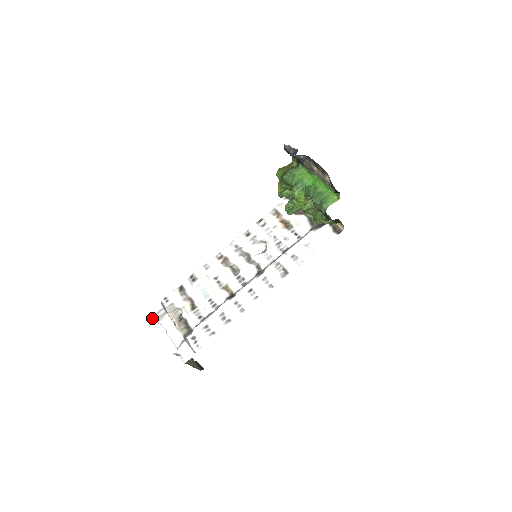
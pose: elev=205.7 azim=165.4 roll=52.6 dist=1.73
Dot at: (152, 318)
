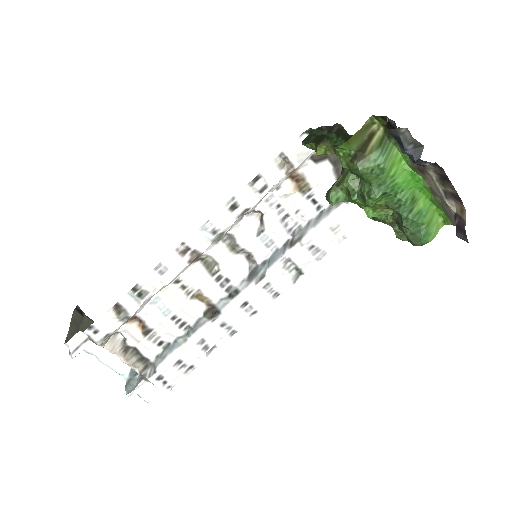
Dot at: (71, 355)
